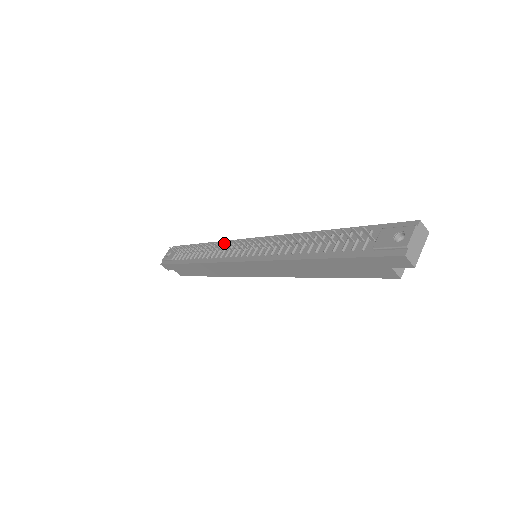
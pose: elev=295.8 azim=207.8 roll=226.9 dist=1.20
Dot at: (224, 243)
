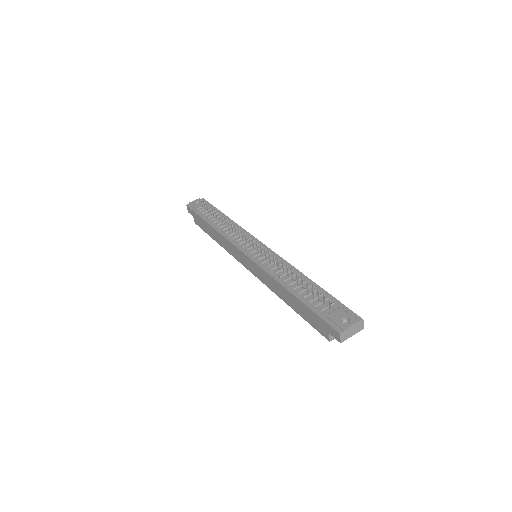
Dot at: (242, 232)
